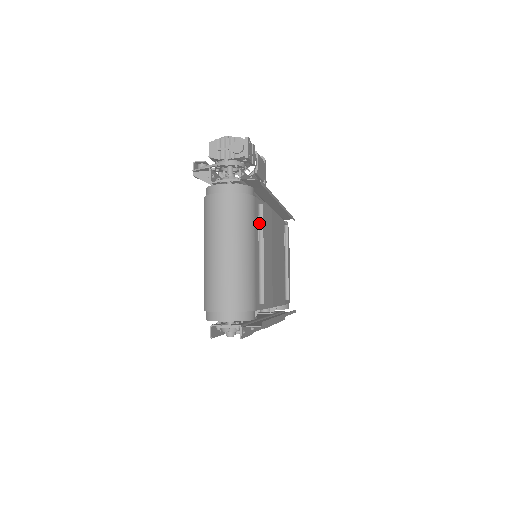
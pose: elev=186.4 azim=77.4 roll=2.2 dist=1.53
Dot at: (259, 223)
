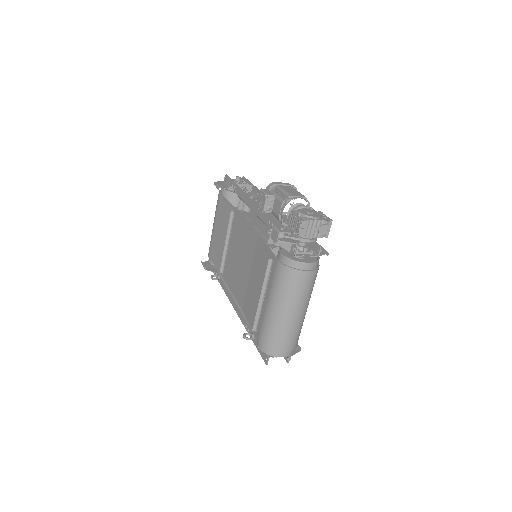
Dot at: occluded
